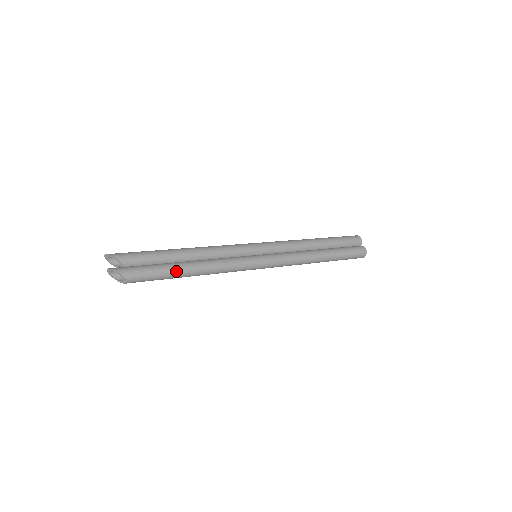
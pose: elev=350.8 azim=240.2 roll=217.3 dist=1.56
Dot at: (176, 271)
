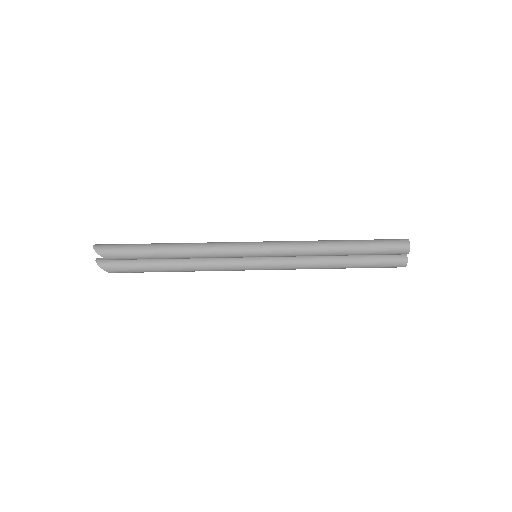
Dot at: (159, 271)
